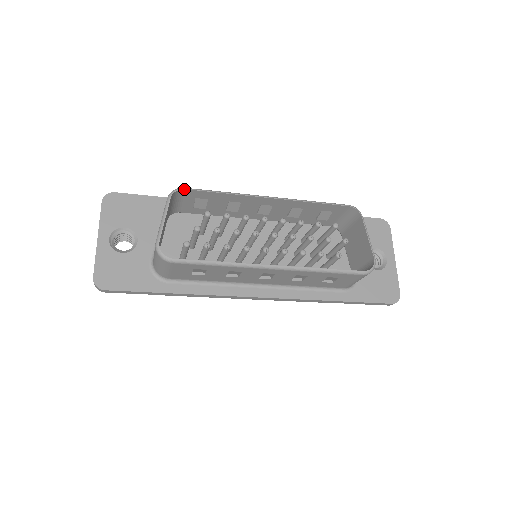
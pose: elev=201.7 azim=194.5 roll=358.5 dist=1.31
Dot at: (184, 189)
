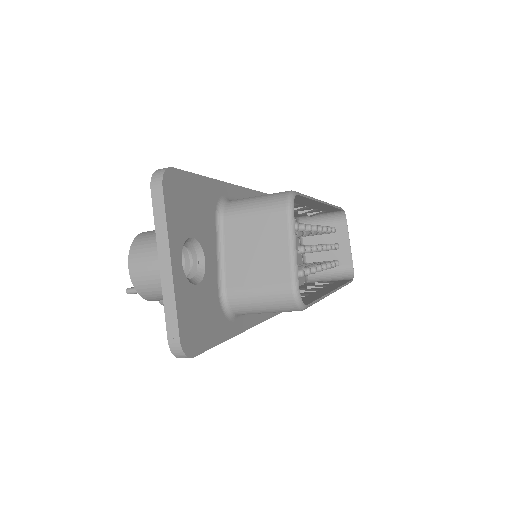
Dot at: (297, 194)
